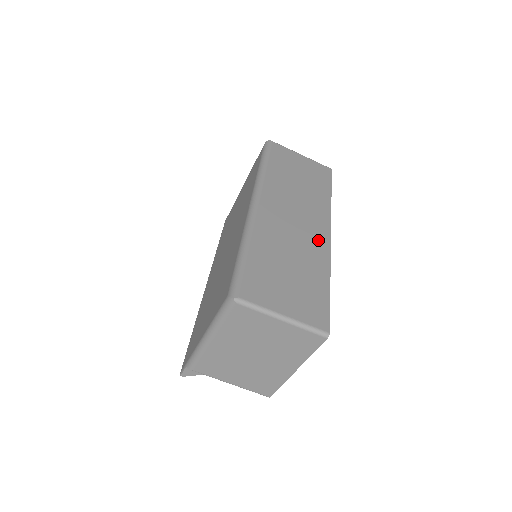
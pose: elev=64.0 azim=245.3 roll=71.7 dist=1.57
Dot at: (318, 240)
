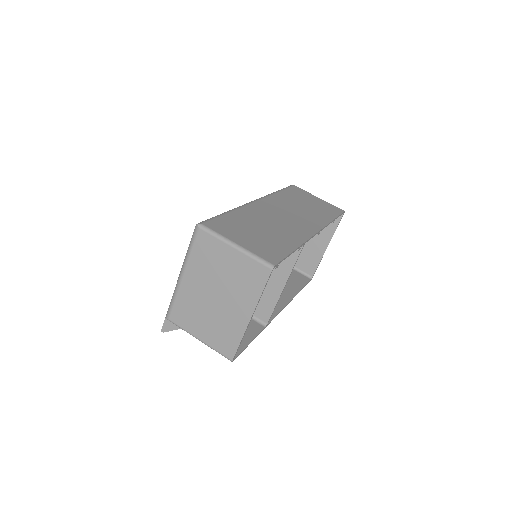
Dot at: (301, 230)
